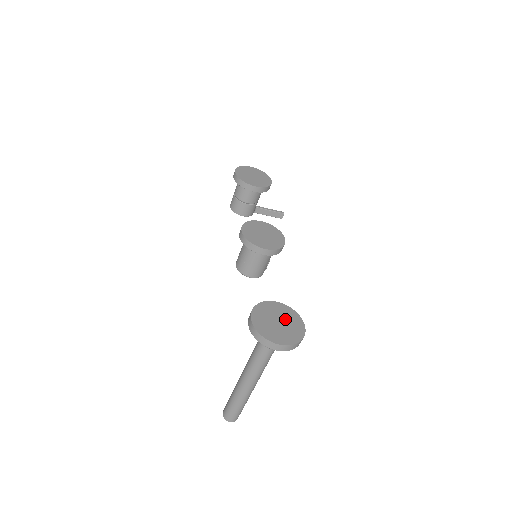
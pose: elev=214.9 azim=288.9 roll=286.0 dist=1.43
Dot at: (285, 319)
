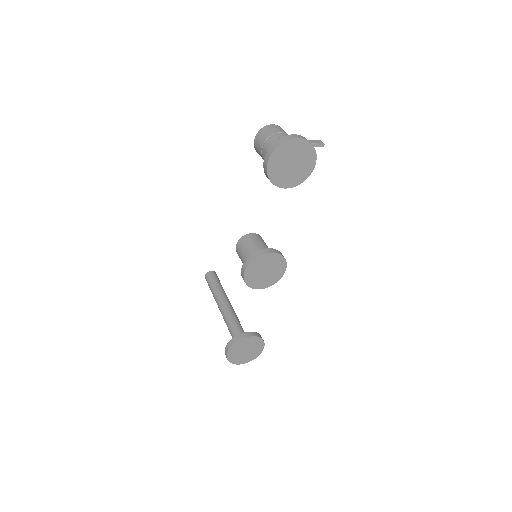
Dot at: (252, 347)
